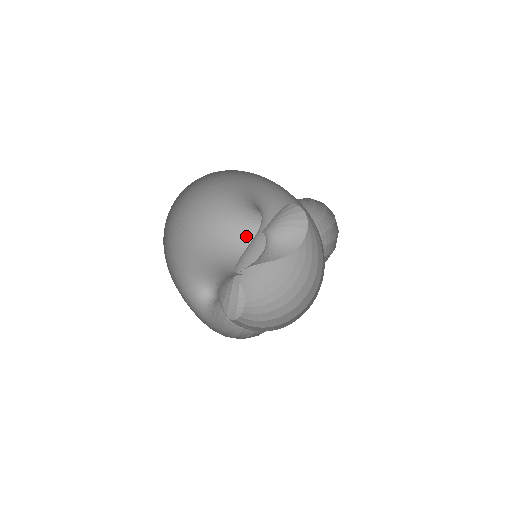
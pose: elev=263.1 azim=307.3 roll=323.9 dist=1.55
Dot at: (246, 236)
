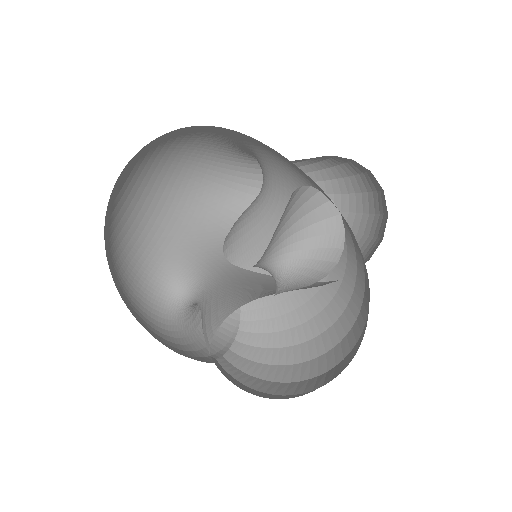
Dot at: (238, 185)
